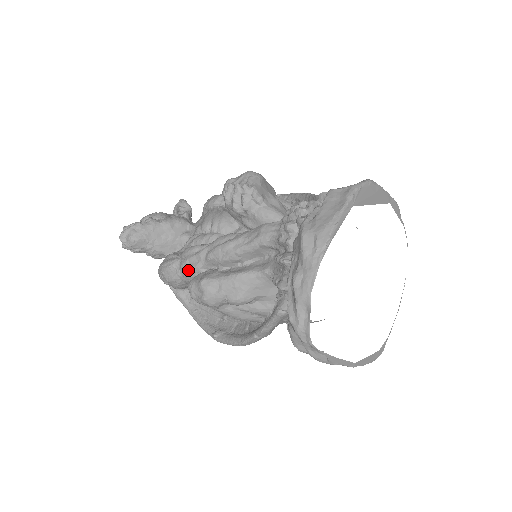
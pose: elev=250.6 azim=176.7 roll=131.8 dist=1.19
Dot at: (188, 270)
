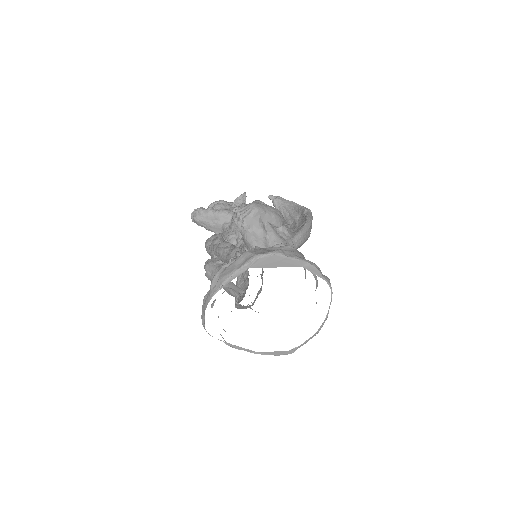
Dot at: (210, 252)
